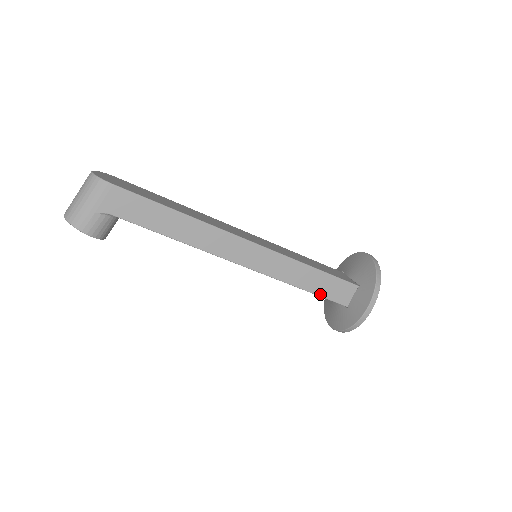
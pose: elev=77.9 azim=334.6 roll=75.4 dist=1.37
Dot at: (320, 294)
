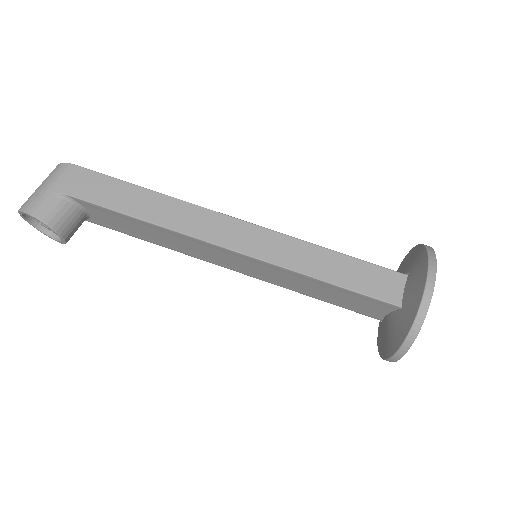
Dot at: (353, 288)
